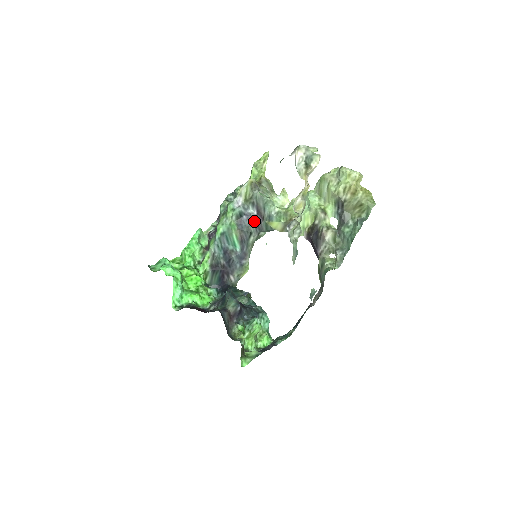
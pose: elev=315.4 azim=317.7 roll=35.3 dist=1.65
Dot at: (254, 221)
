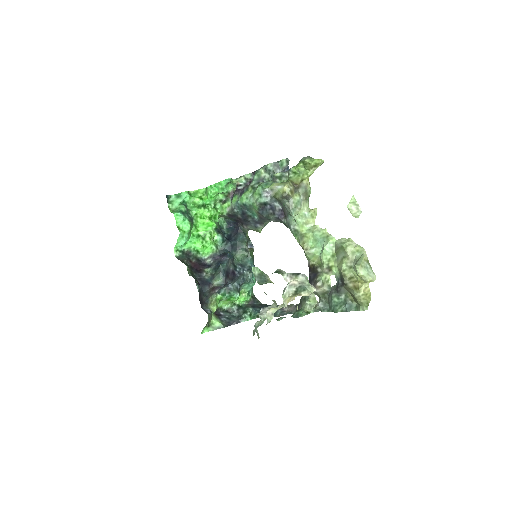
Dot at: (277, 213)
